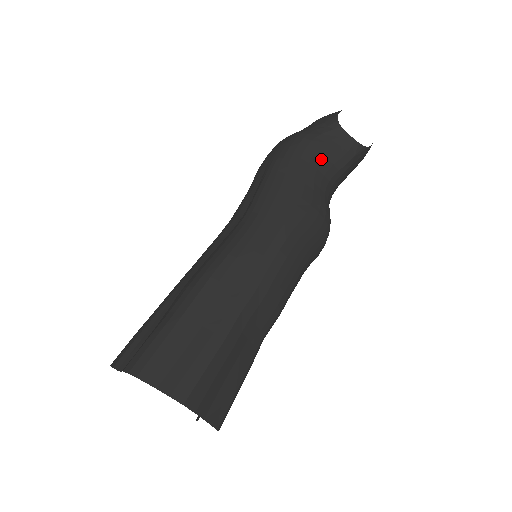
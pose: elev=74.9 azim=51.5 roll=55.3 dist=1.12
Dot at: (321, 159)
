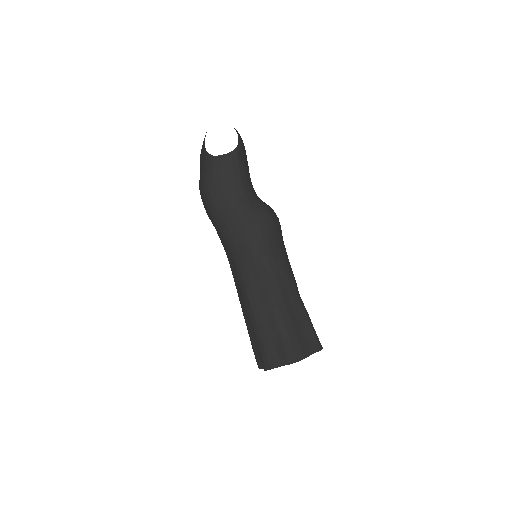
Dot at: (227, 186)
